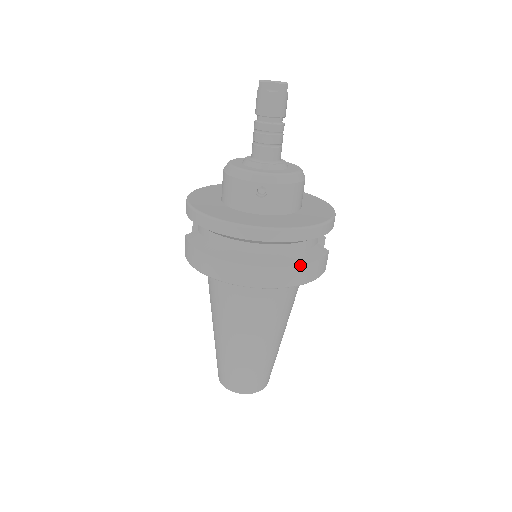
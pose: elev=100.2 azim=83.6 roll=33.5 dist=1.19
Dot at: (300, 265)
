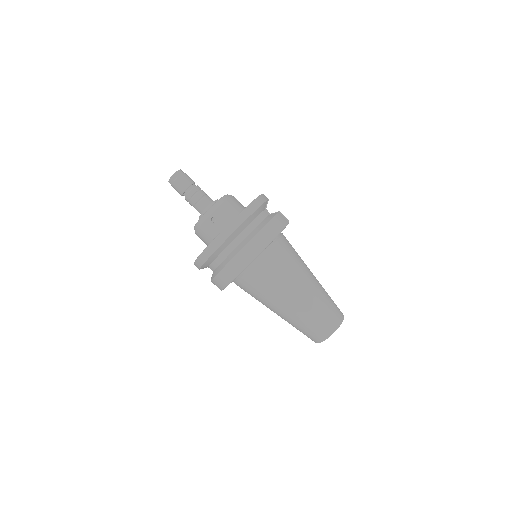
Dot at: (262, 229)
